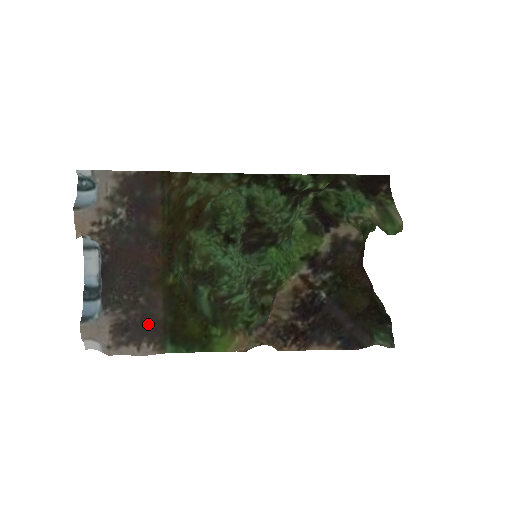
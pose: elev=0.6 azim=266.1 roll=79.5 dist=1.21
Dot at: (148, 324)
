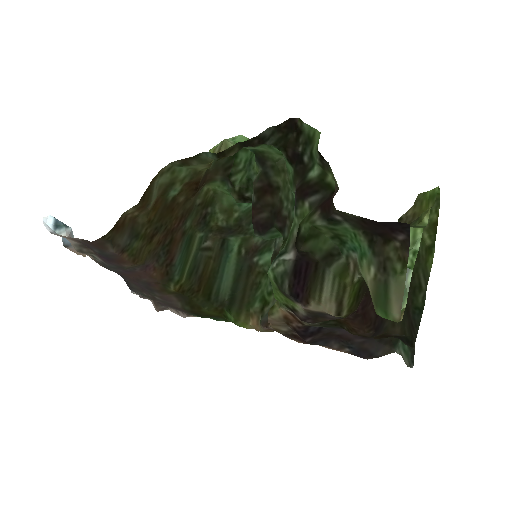
Dot at: (173, 307)
